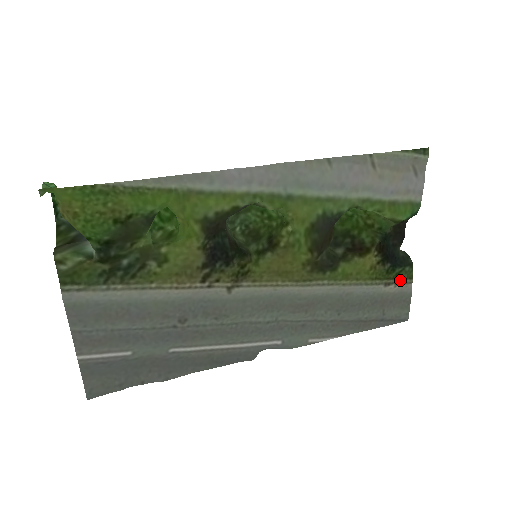
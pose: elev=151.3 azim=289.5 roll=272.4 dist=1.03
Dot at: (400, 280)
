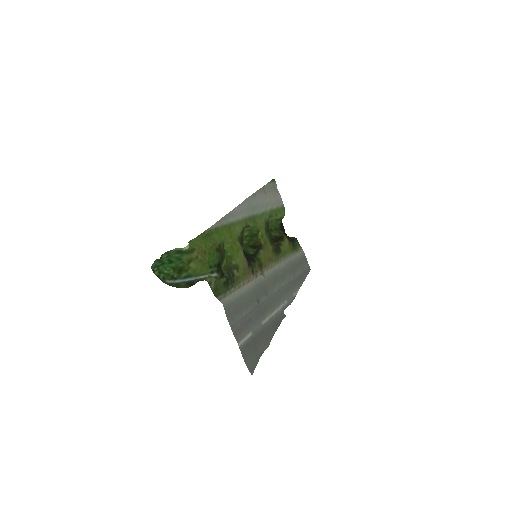
Dot at: (298, 248)
